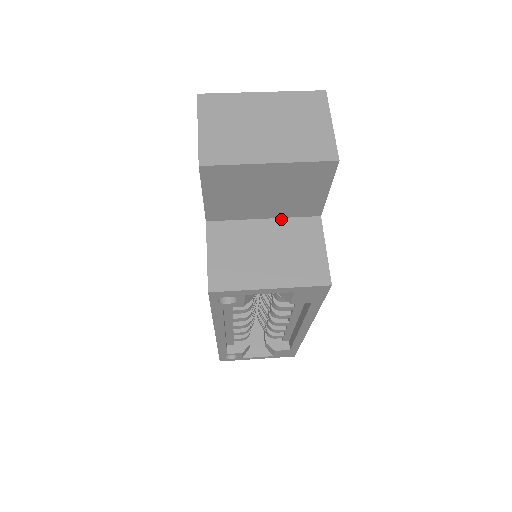
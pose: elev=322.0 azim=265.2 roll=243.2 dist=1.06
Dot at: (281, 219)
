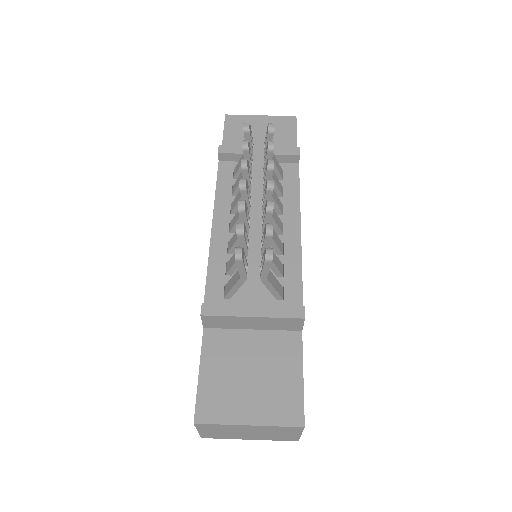
Dot at: occluded
